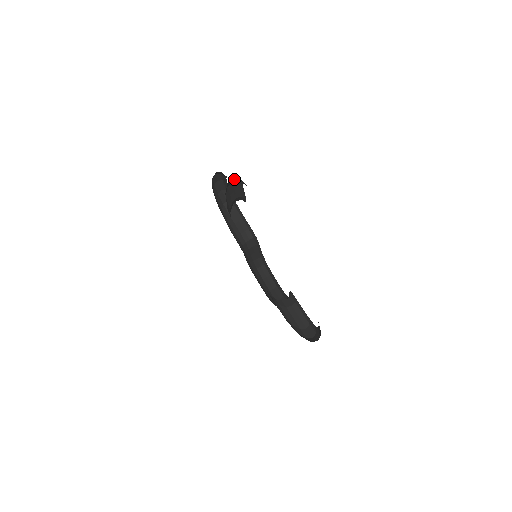
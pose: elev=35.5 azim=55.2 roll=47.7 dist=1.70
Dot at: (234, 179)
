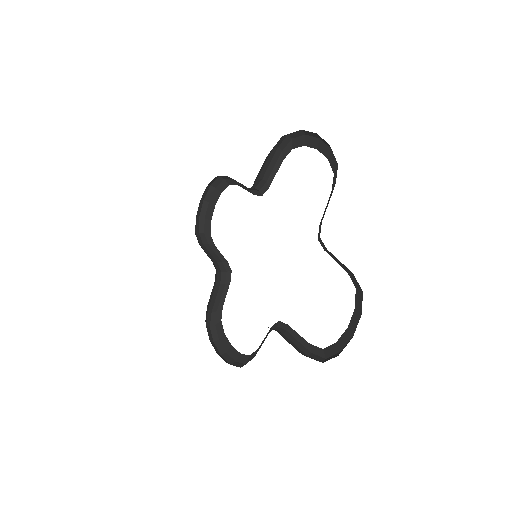
Dot at: (358, 283)
